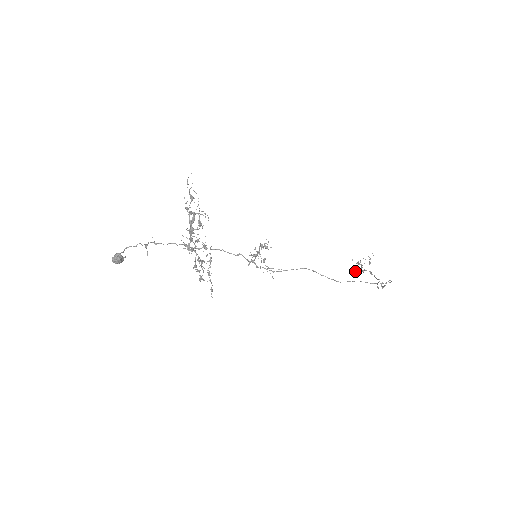
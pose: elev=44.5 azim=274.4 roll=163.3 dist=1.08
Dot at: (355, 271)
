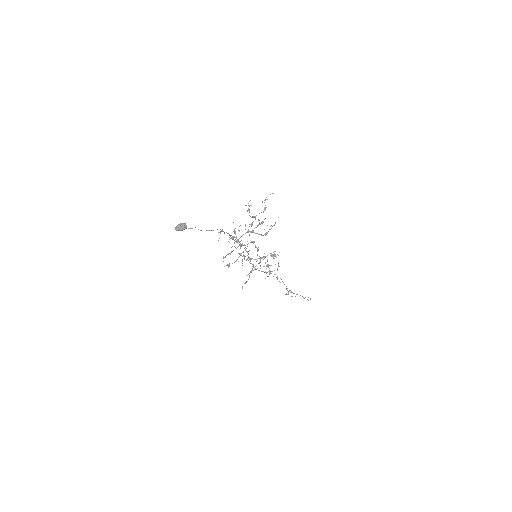
Dot at: occluded
